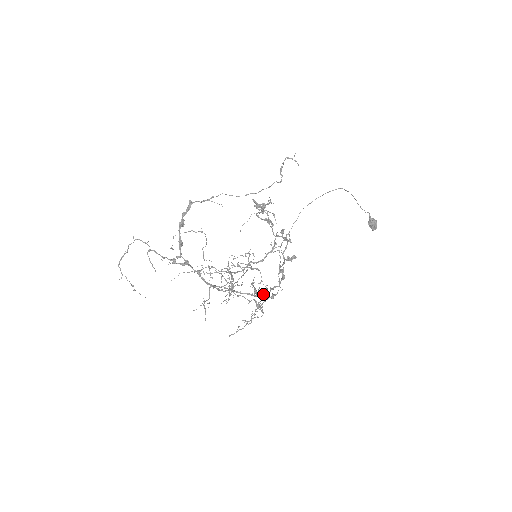
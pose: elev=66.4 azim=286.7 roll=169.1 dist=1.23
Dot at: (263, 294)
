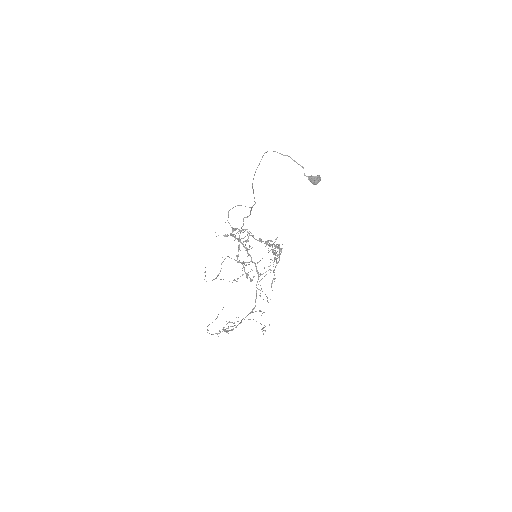
Dot at: occluded
